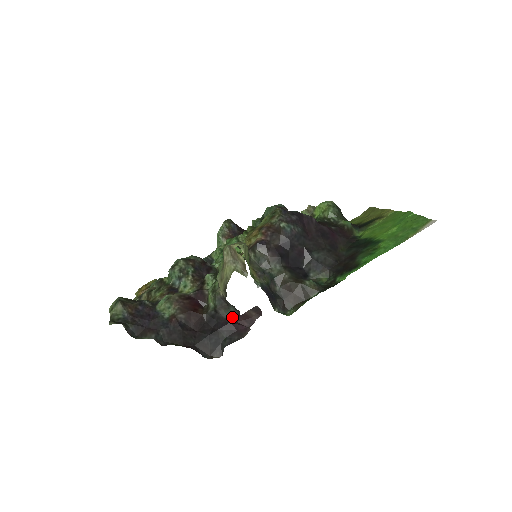
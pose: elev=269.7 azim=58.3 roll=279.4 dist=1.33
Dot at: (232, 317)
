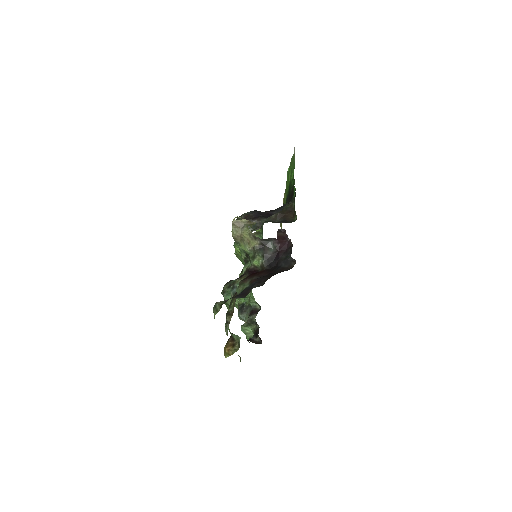
Dot at: (275, 246)
